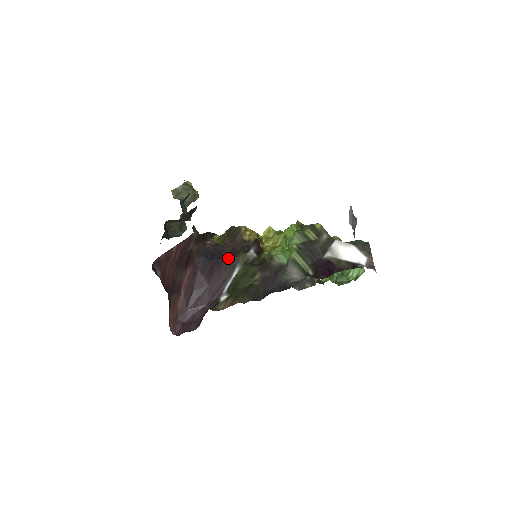
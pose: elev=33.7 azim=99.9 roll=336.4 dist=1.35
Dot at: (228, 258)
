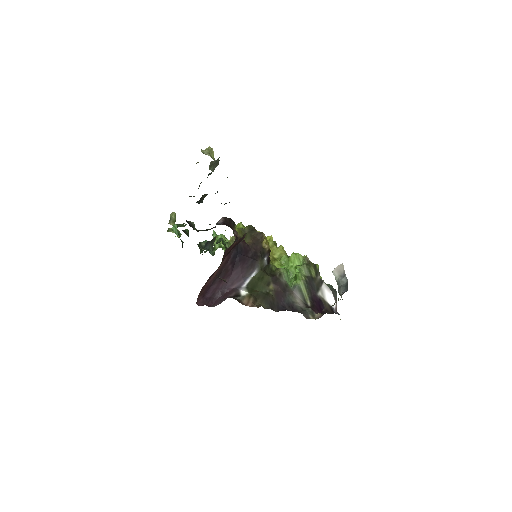
Dot at: (252, 259)
